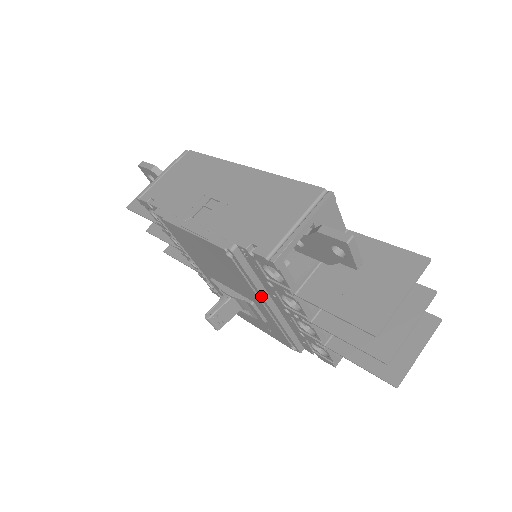
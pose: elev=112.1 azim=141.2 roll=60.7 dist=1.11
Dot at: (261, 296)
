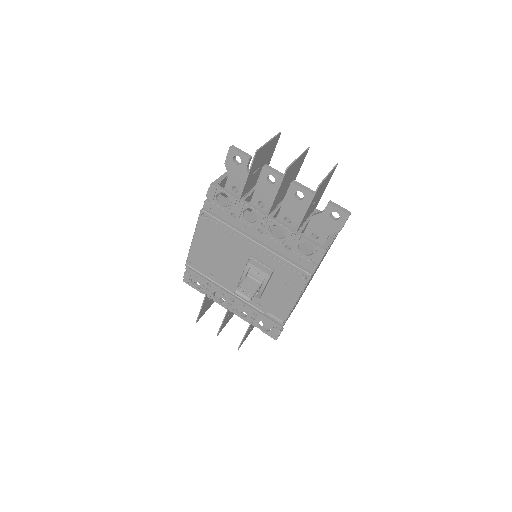
Dot at: (241, 235)
